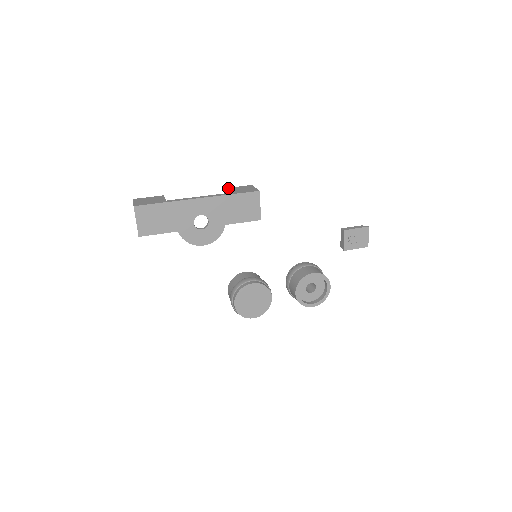
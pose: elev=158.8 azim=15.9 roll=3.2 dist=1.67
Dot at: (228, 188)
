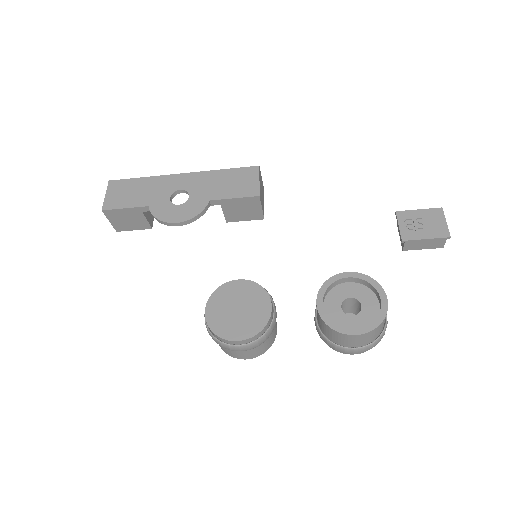
Dot at: occluded
